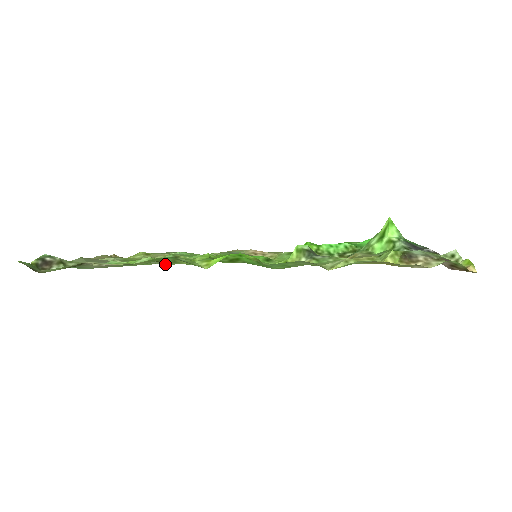
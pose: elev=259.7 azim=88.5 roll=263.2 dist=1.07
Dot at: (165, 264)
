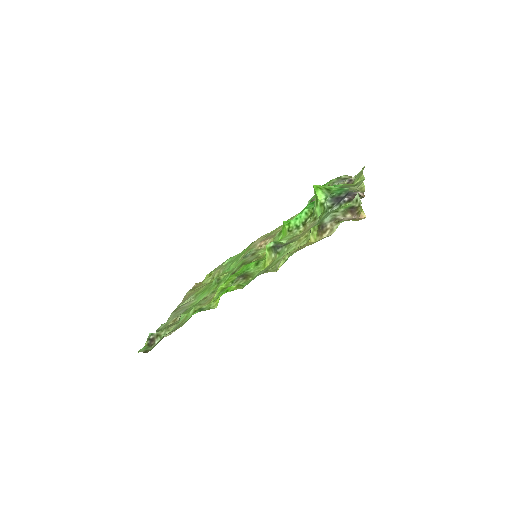
Dot at: occluded
